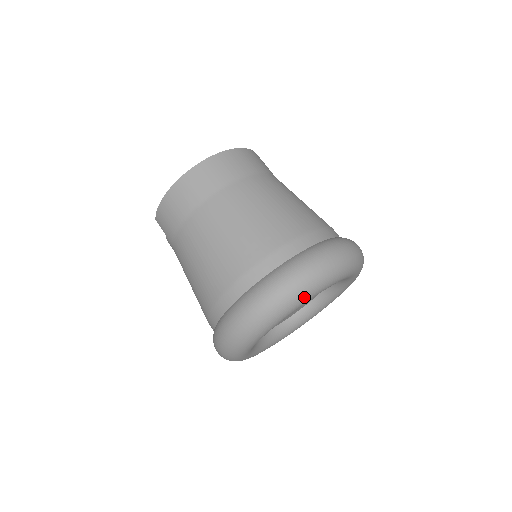
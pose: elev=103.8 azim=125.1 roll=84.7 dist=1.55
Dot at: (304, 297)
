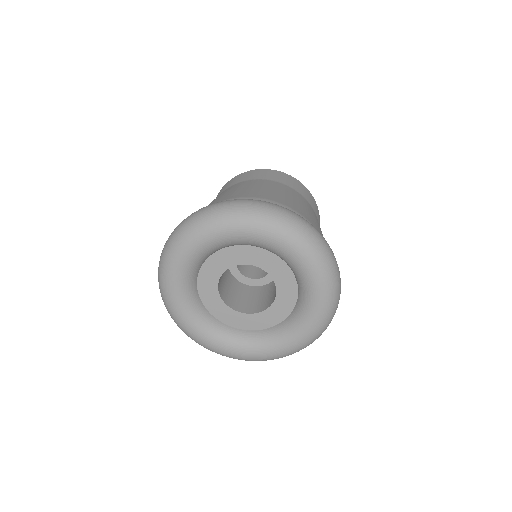
Dot at: (255, 221)
